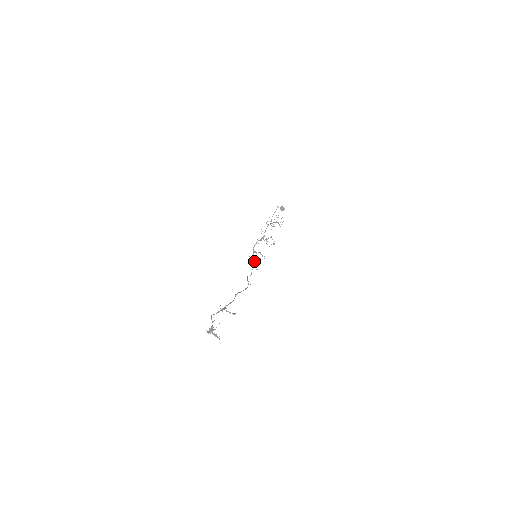
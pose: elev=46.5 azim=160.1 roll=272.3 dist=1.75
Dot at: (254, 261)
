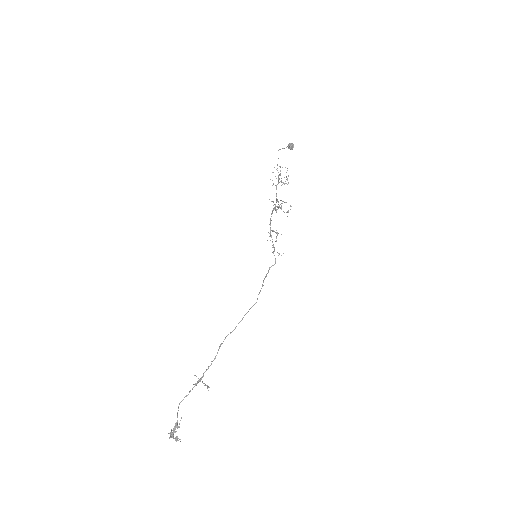
Dot at: (273, 244)
